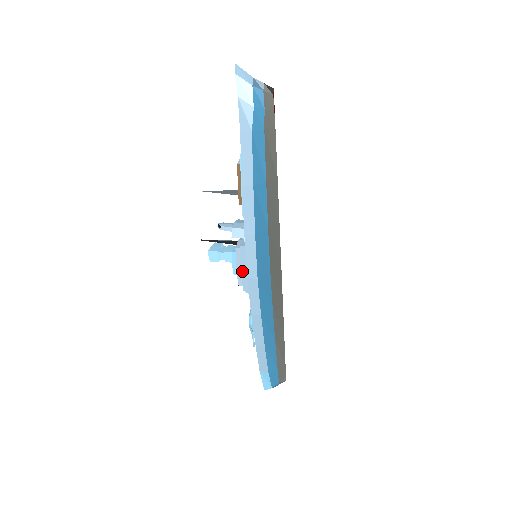
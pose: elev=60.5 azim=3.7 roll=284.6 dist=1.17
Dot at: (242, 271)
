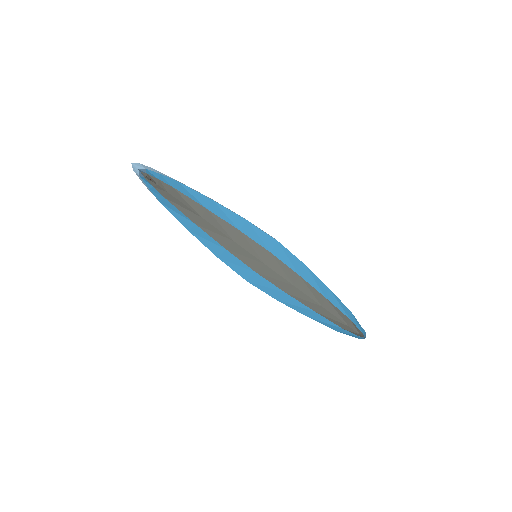
Dot at: occluded
